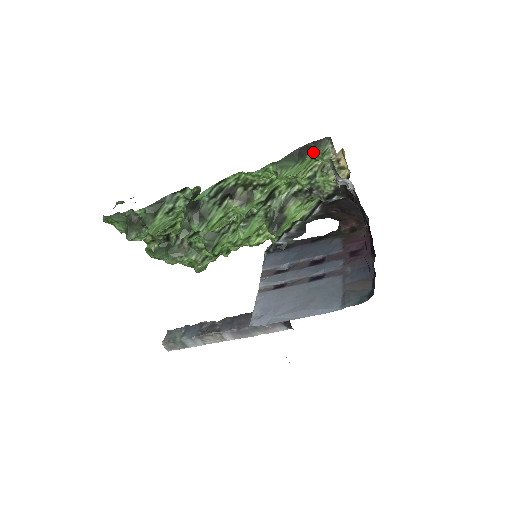
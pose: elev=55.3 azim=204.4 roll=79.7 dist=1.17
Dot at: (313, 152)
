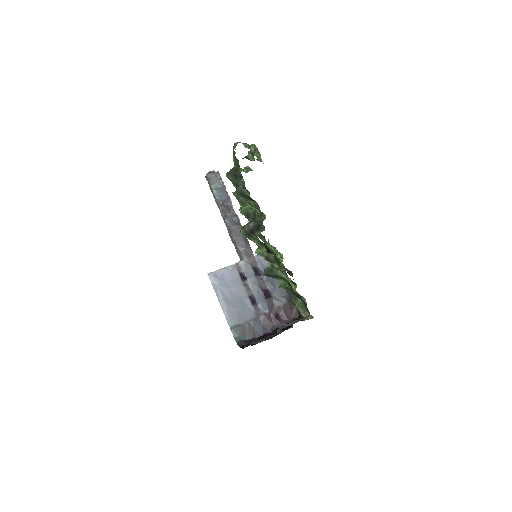
Dot at: (303, 303)
